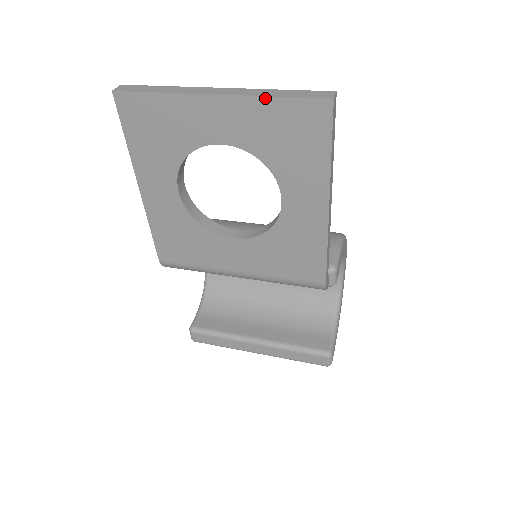
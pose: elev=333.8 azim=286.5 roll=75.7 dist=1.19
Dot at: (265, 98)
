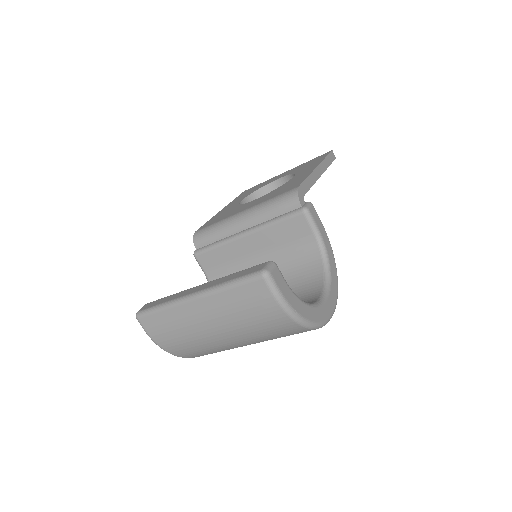
Dot at: occluded
